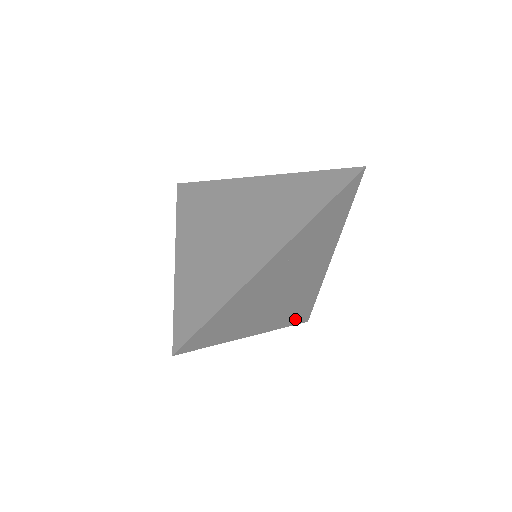
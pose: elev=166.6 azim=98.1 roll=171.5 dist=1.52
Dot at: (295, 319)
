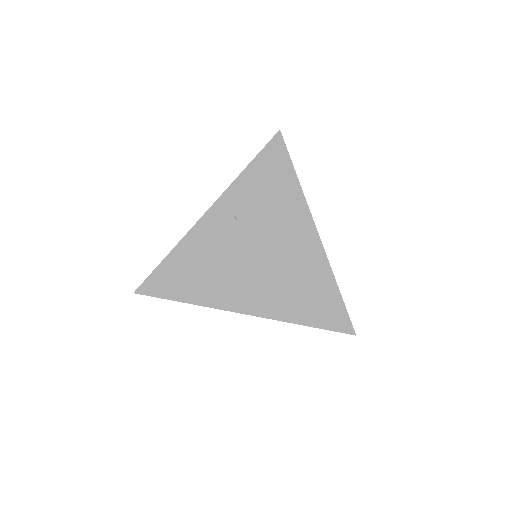
Dot at: (318, 318)
